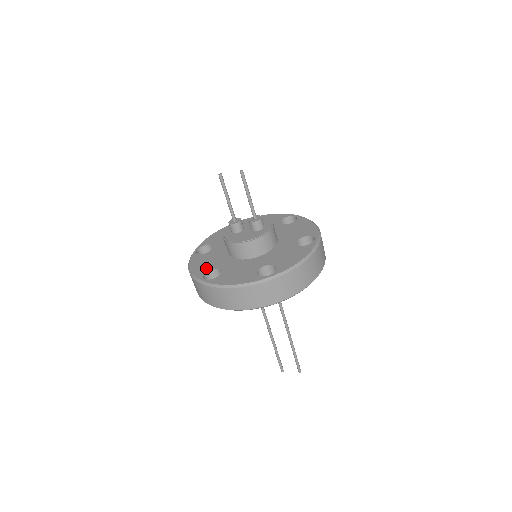
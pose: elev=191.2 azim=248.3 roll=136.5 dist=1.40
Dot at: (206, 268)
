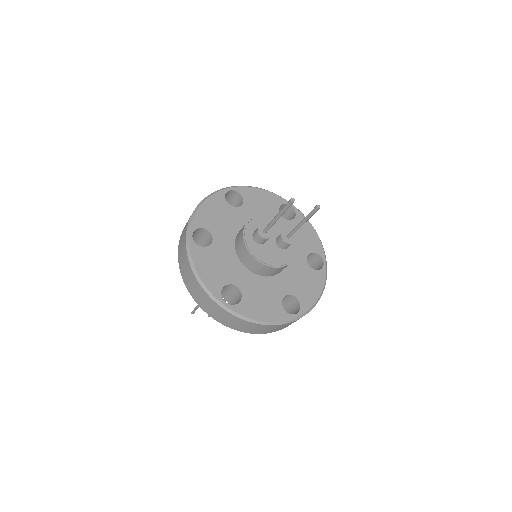
Dot at: (220, 280)
